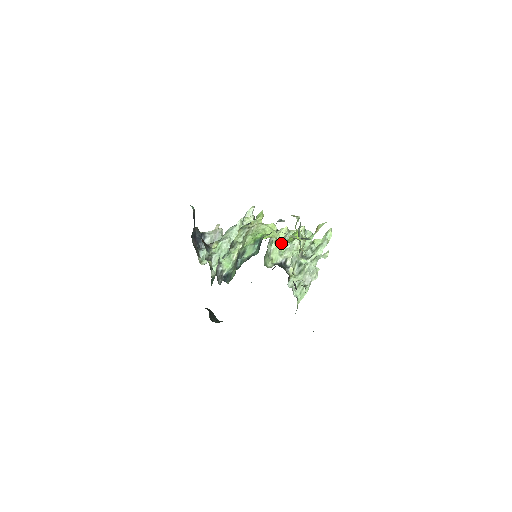
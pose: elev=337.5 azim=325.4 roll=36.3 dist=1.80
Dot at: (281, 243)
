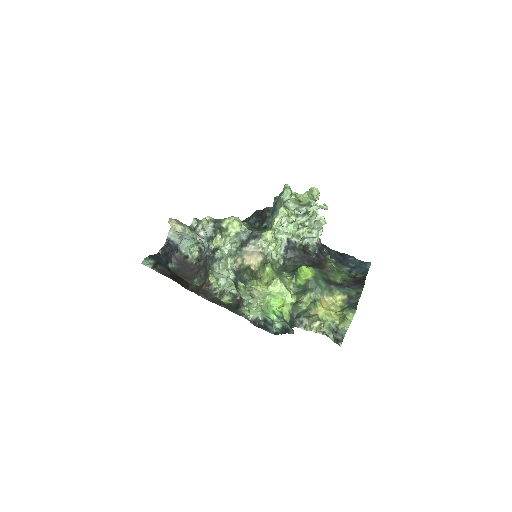
Dot at: occluded
